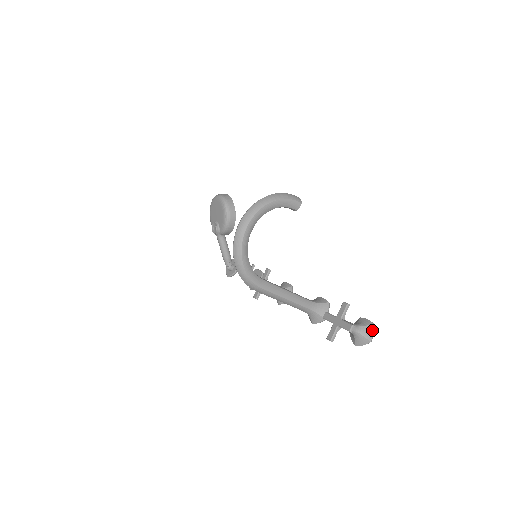
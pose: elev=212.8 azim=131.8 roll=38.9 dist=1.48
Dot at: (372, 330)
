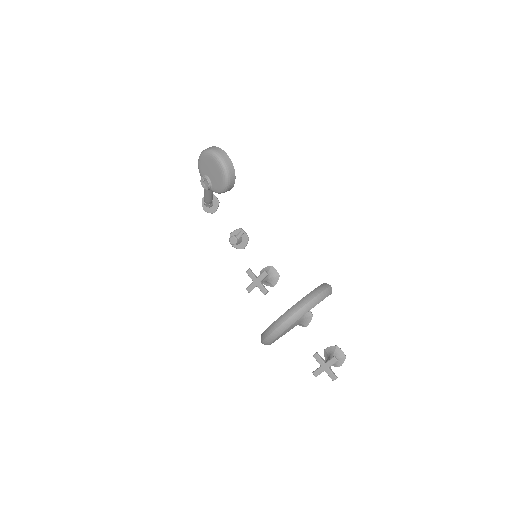
Dot at: (343, 361)
